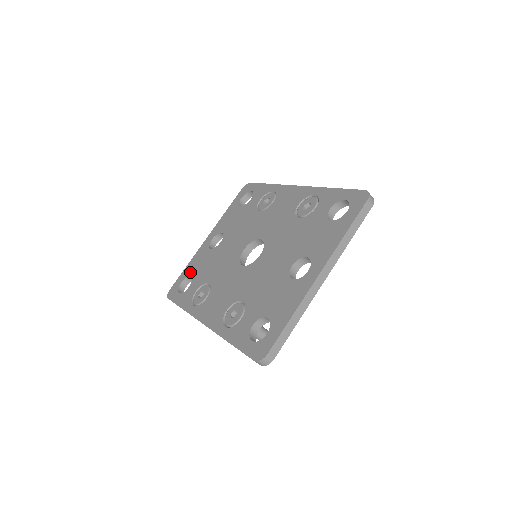
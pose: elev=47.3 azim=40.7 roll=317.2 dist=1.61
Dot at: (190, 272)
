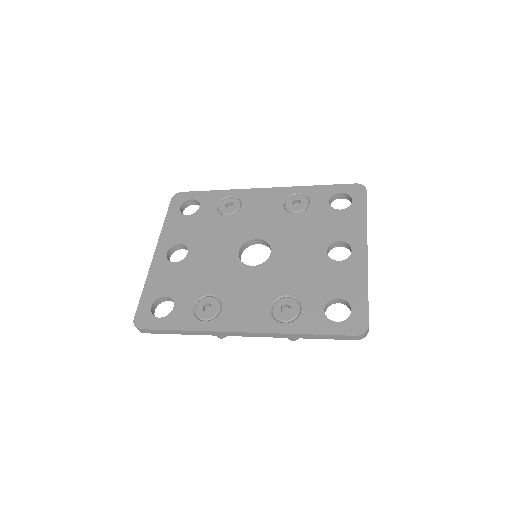
Dot at: (159, 292)
